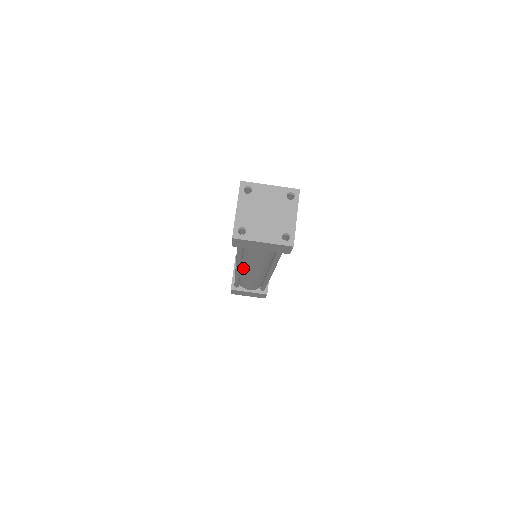
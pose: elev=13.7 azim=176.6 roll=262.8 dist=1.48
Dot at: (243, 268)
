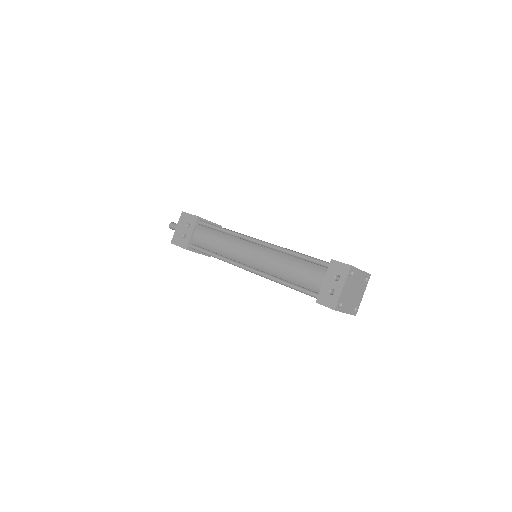
Dot at: occluded
